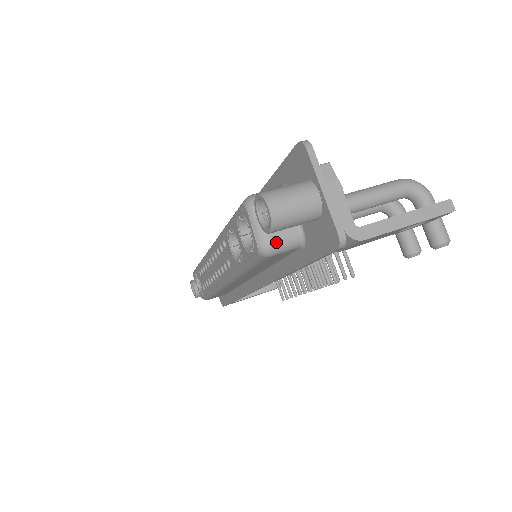
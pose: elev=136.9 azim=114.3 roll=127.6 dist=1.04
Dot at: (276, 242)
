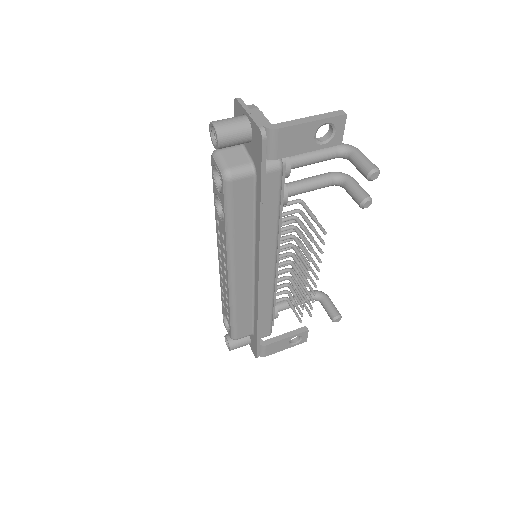
Dot at: (233, 168)
